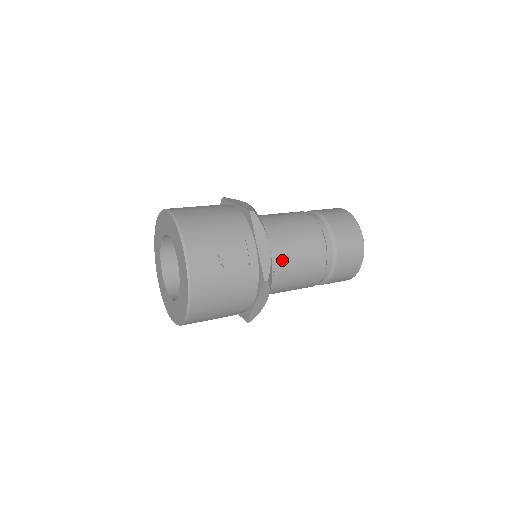
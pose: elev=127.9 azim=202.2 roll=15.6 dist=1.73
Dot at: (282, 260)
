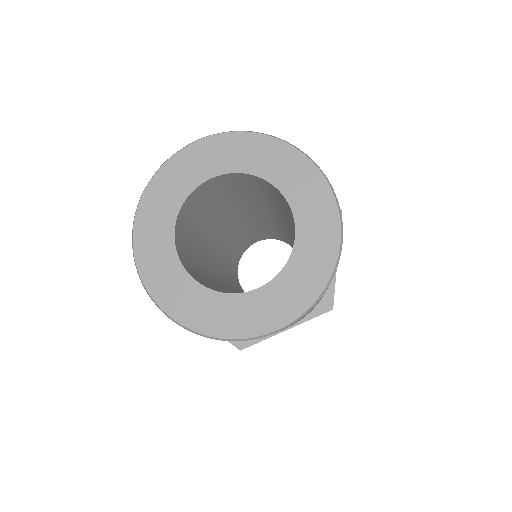
Dot at: occluded
